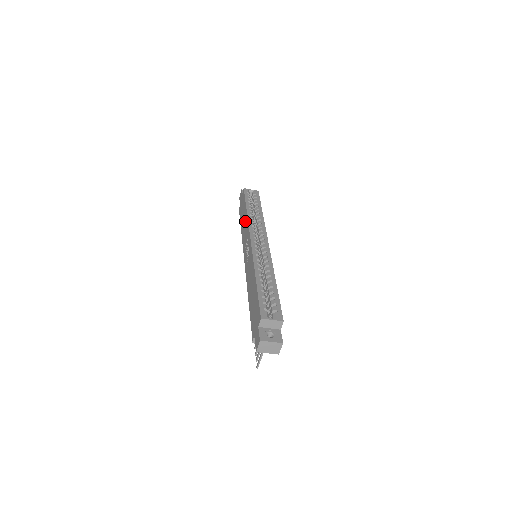
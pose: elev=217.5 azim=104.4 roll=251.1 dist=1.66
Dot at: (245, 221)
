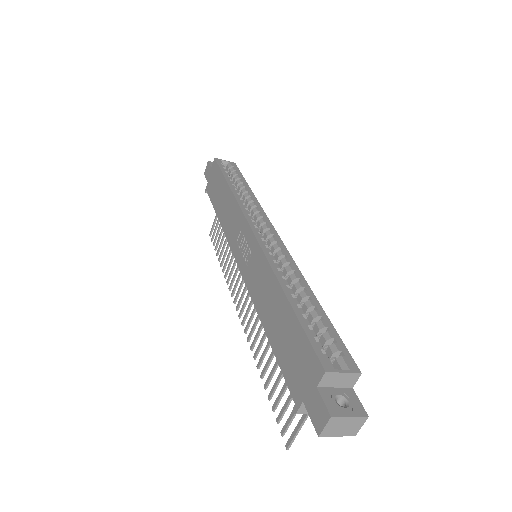
Dot at: (228, 203)
